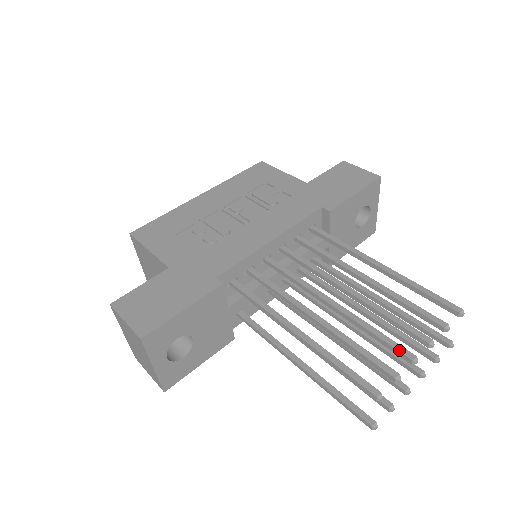
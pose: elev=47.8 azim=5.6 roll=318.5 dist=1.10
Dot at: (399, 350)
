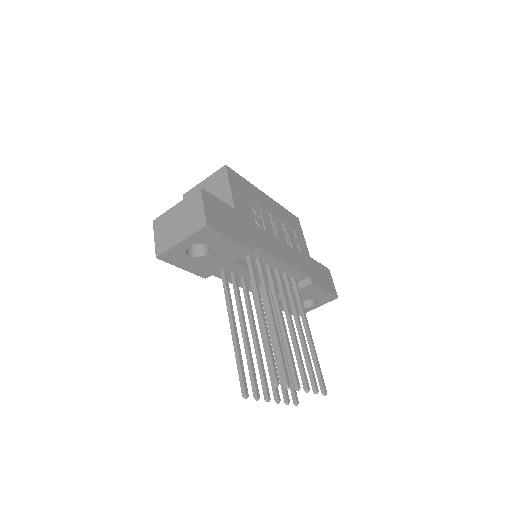
Dot at: (296, 376)
